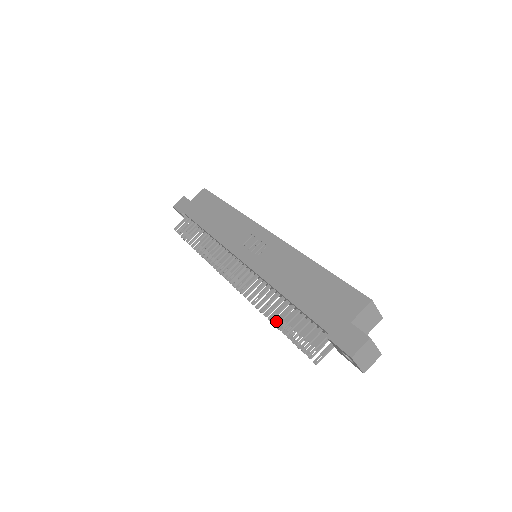
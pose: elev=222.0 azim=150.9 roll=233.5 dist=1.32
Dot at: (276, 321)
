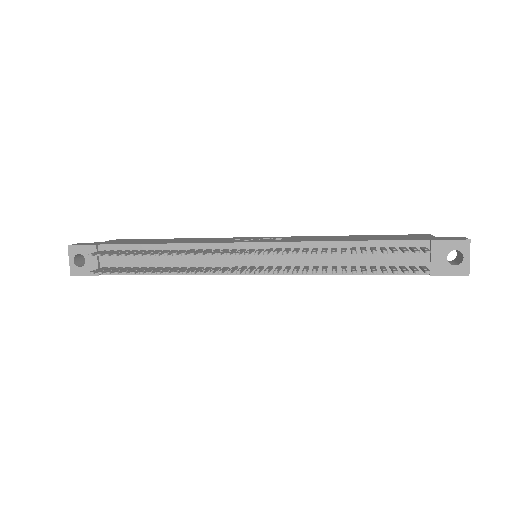
Dot at: (363, 250)
